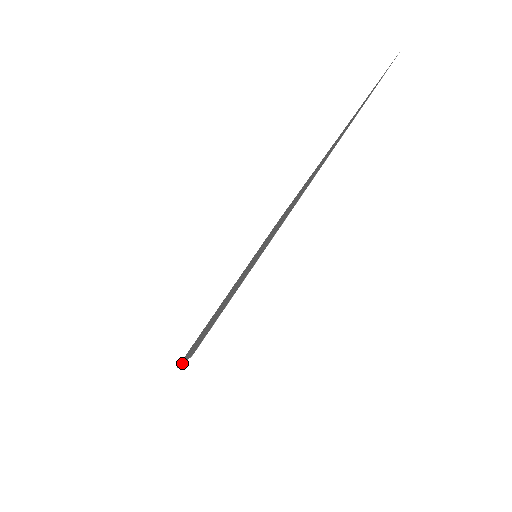
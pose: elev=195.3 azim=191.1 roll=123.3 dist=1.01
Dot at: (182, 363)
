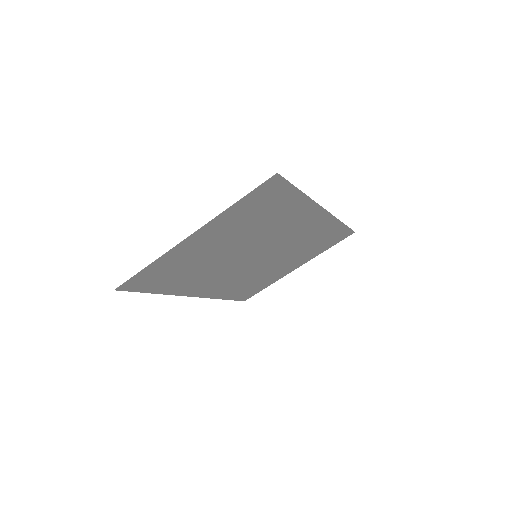
Dot at: occluded
